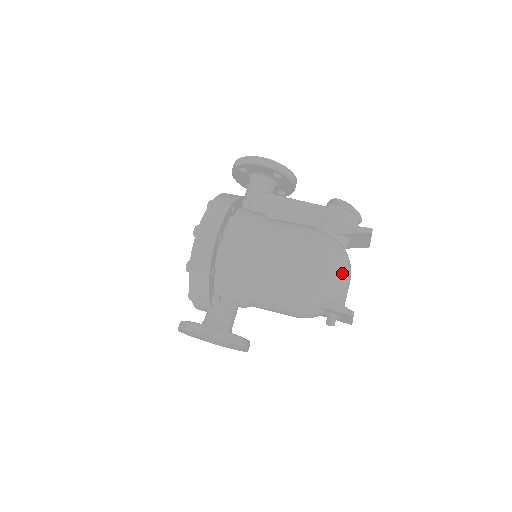
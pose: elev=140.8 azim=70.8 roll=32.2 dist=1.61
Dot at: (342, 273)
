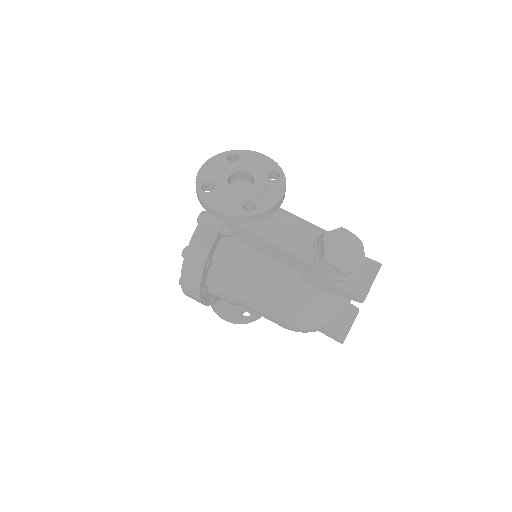
Dot at: (330, 323)
